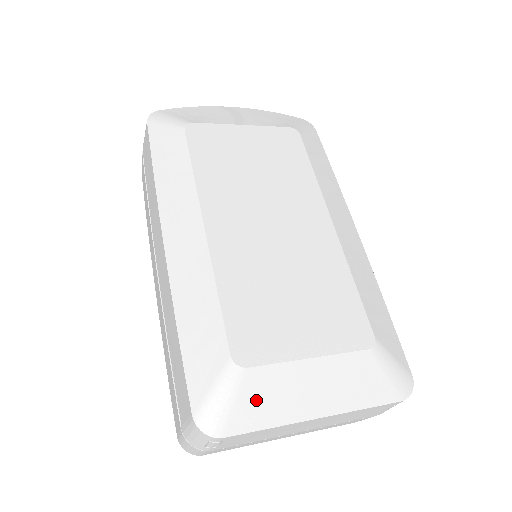
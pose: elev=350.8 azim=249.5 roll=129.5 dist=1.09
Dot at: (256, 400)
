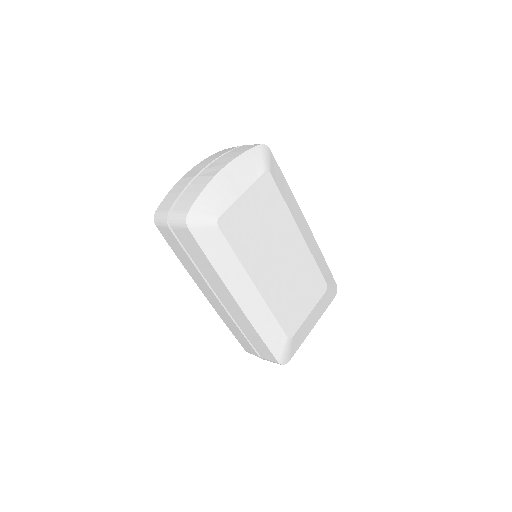
Dot at: (297, 342)
